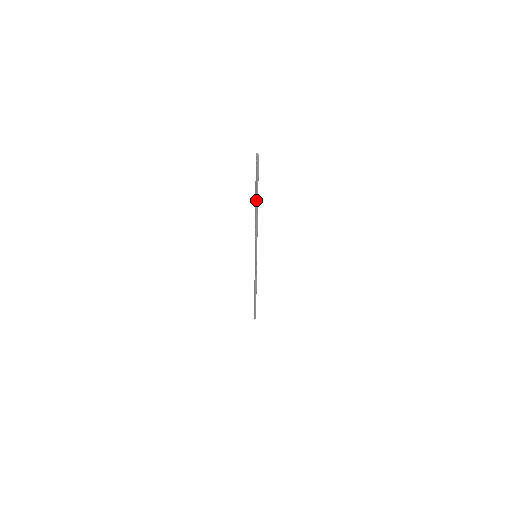
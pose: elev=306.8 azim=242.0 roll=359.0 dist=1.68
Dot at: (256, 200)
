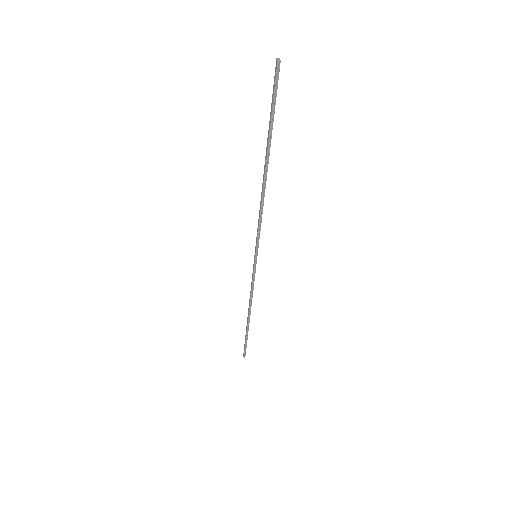
Dot at: (266, 153)
